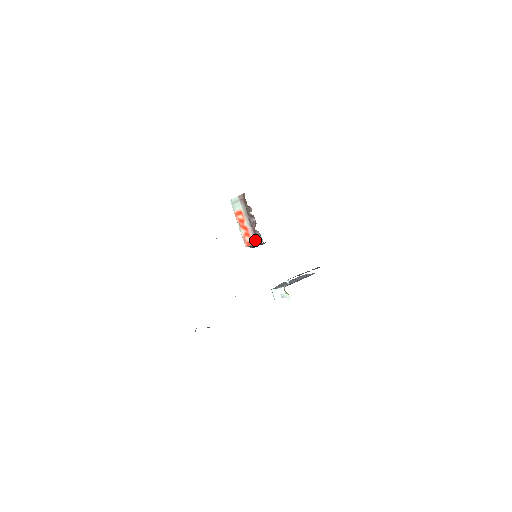
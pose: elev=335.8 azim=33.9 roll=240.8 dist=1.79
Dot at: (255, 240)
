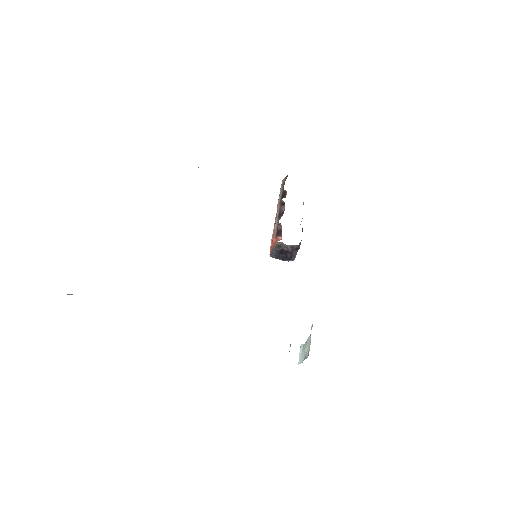
Dot at: (275, 239)
